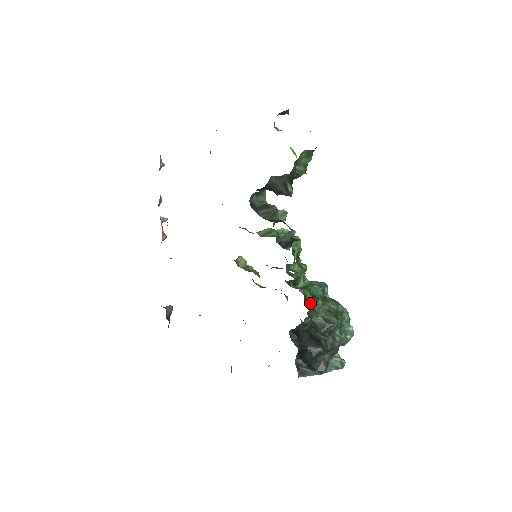
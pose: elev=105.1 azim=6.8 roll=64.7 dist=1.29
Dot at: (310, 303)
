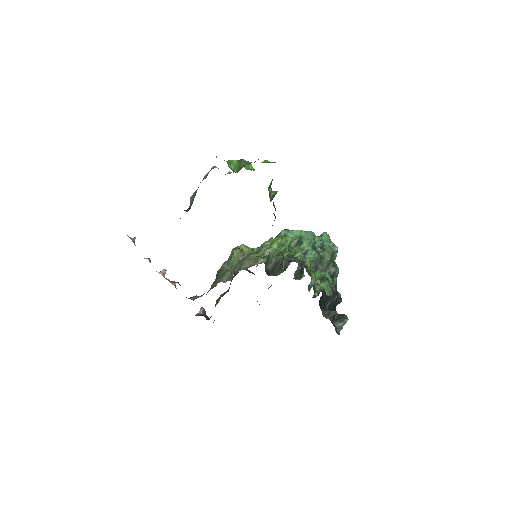
Dot at: (328, 291)
